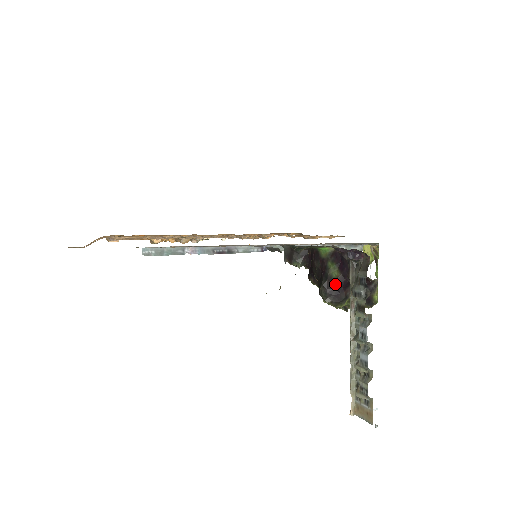
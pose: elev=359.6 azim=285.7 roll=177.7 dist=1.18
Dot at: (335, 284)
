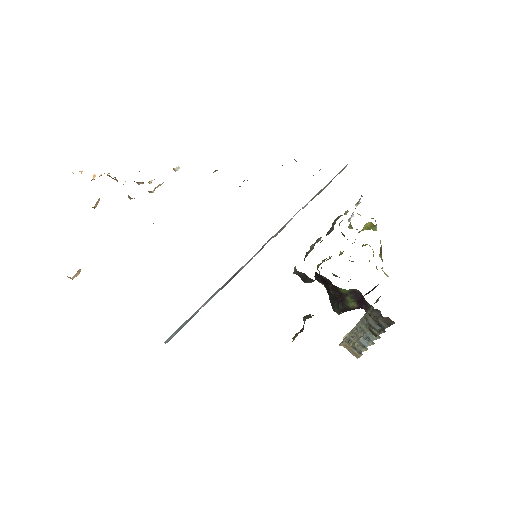
Dot at: occluded
